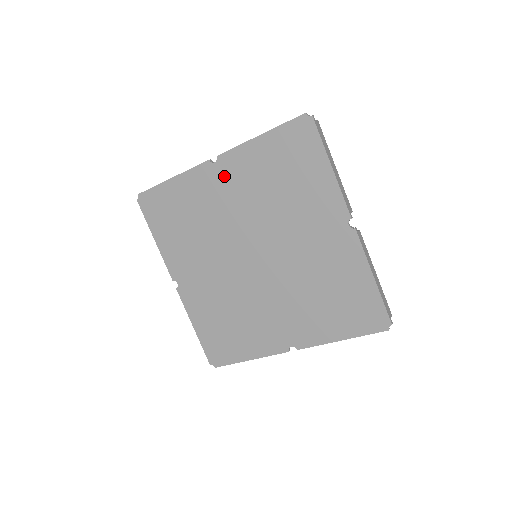
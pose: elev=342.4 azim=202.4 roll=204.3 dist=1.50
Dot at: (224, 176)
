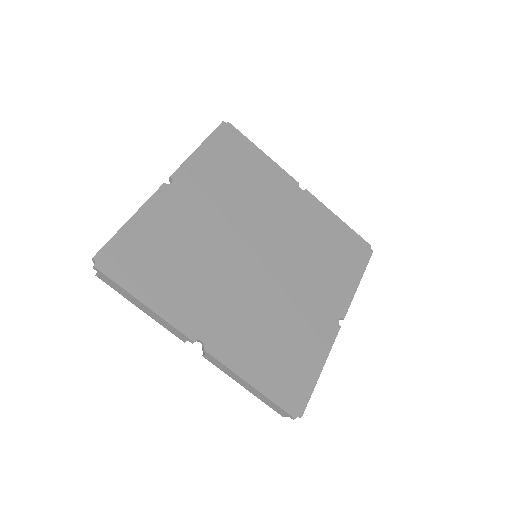
Dot at: (188, 192)
